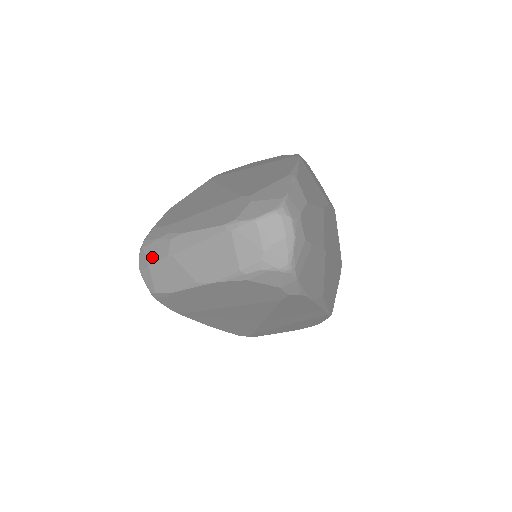
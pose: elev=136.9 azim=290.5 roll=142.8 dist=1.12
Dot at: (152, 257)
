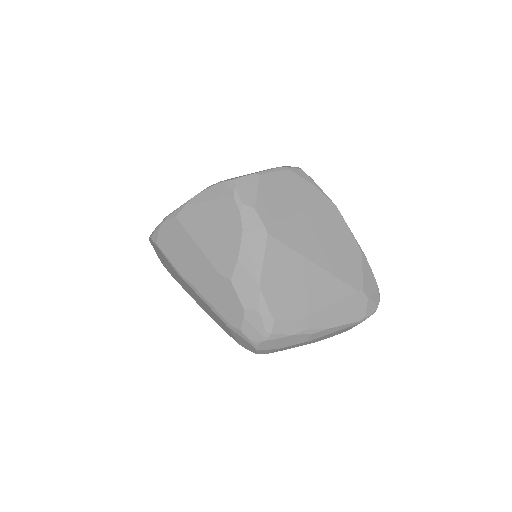
Dot at: (285, 344)
